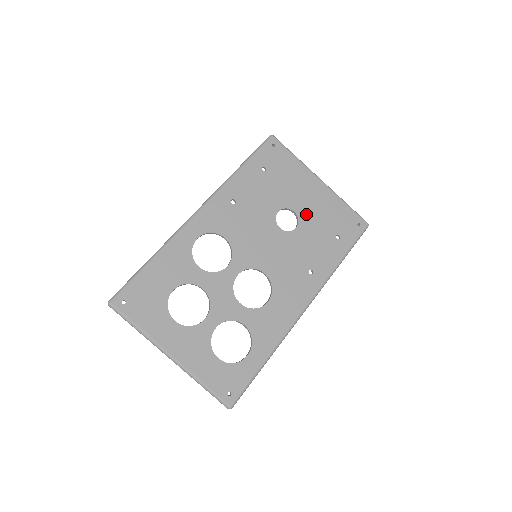
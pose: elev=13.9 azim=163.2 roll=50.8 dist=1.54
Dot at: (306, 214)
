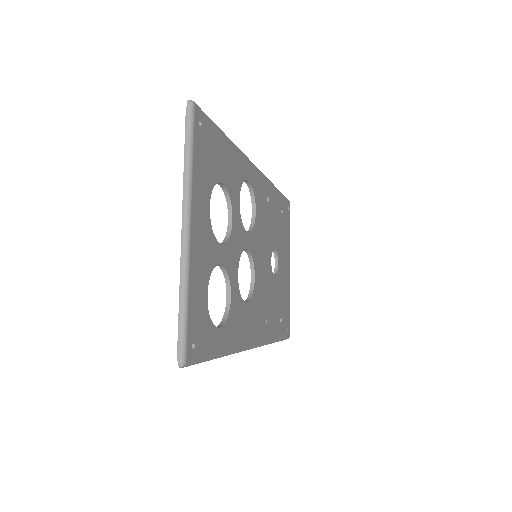
Dot at: (280, 276)
